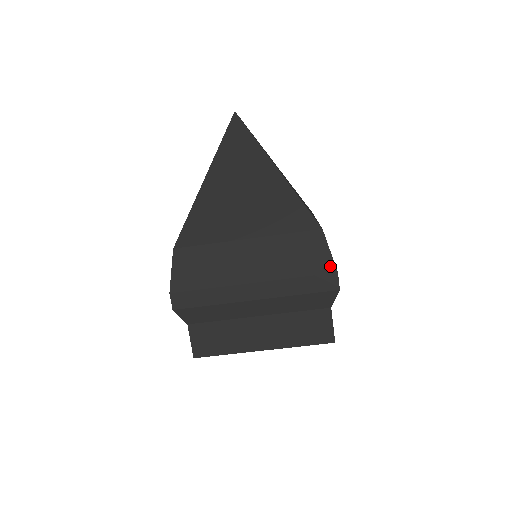
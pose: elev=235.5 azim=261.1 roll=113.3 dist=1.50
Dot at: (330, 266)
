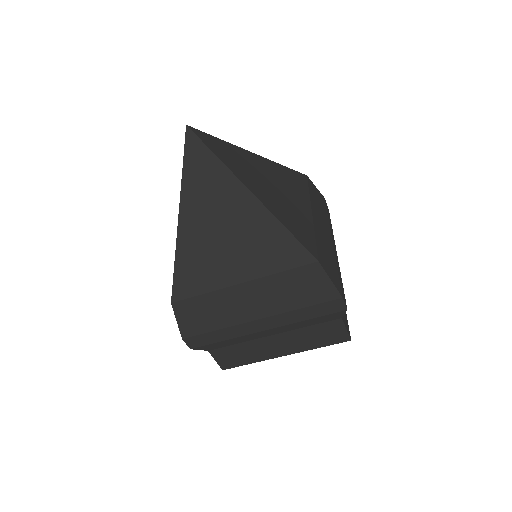
Dot at: (333, 293)
